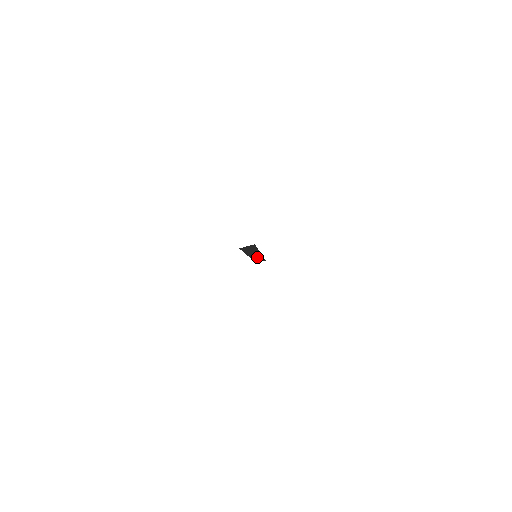
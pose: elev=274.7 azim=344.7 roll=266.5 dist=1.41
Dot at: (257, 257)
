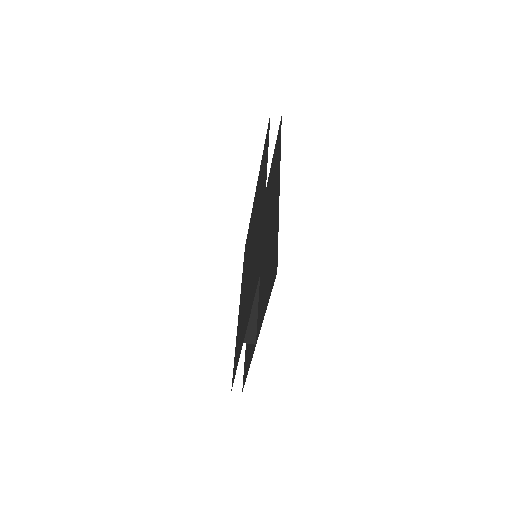
Dot at: occluded
